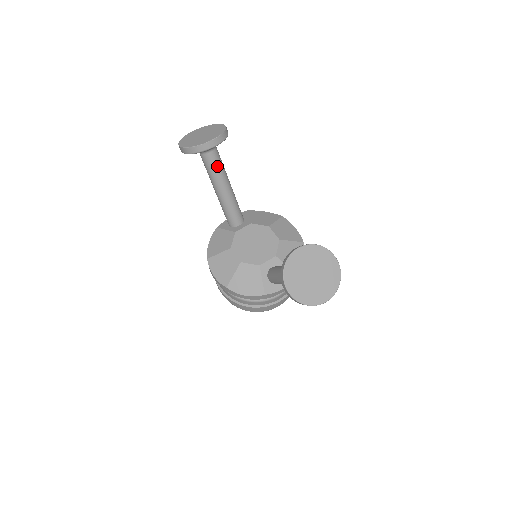
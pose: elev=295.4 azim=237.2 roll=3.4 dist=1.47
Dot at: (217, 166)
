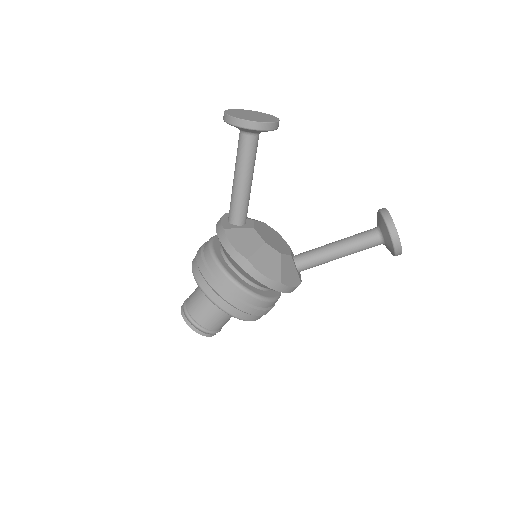
Dot at: (256, 152)
